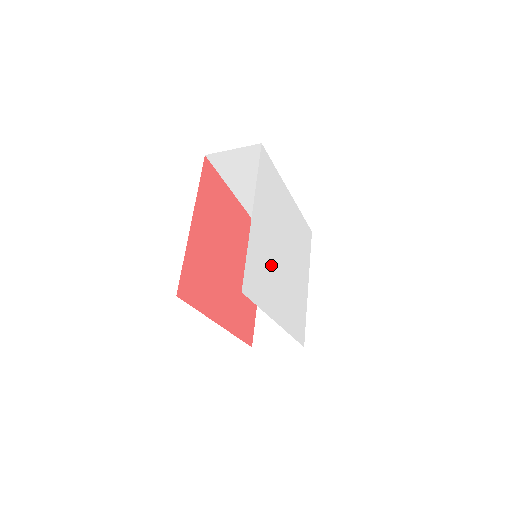
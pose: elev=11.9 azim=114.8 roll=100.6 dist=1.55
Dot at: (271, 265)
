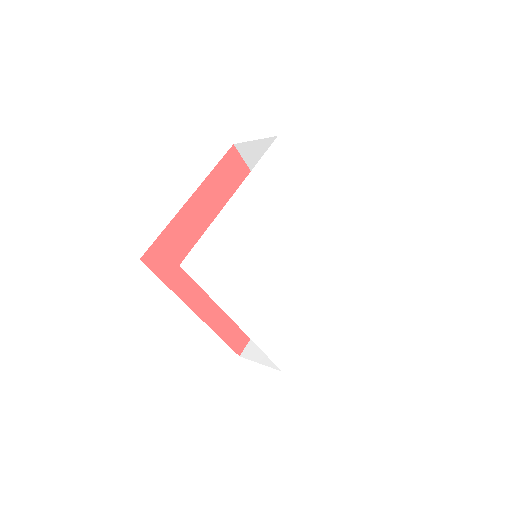
Dot at: (248, 260)
